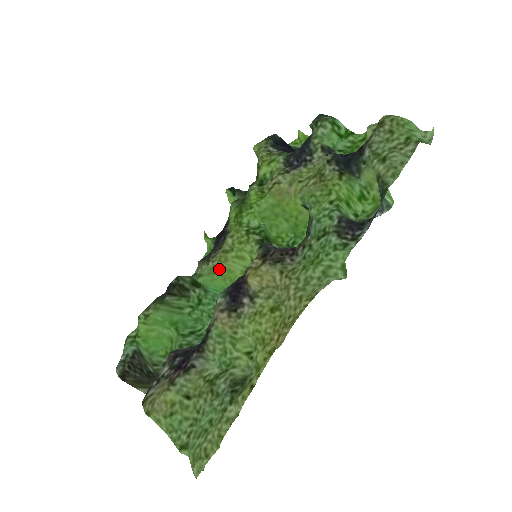
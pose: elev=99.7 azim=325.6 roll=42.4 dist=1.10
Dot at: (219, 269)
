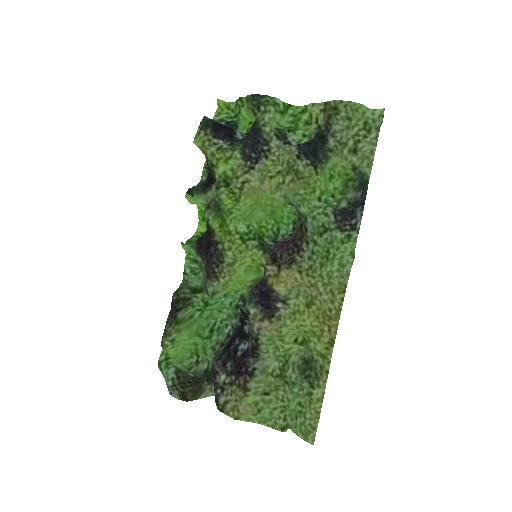
Dot at: (231, 282)
